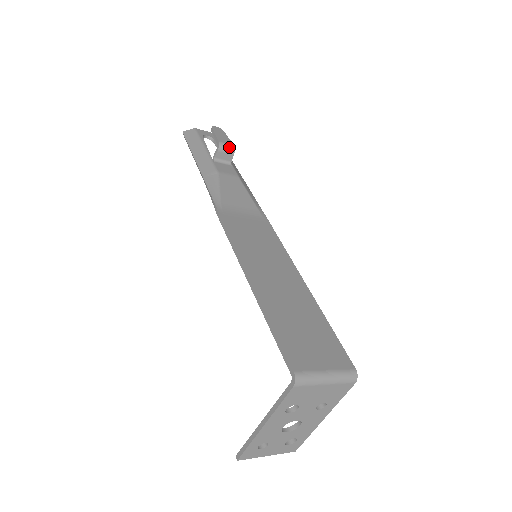
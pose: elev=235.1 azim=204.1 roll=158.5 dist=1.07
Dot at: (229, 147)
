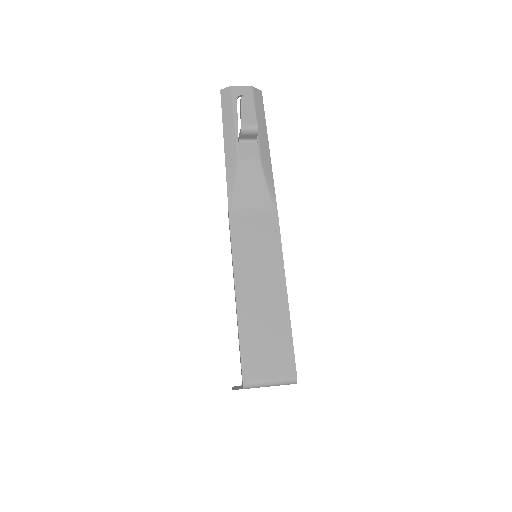
Dot at: (252, 129)
